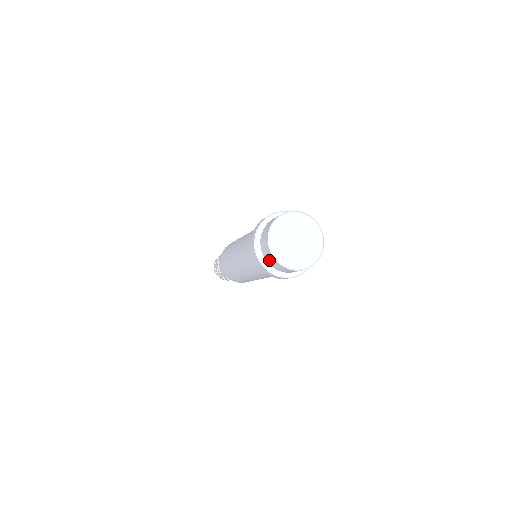
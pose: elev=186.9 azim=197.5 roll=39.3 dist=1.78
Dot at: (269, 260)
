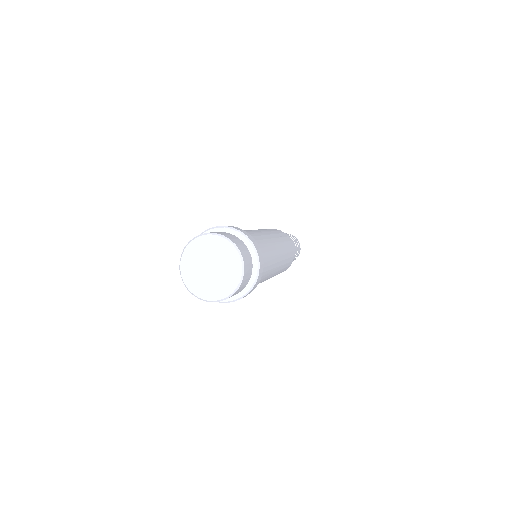
Dot at: occluded
